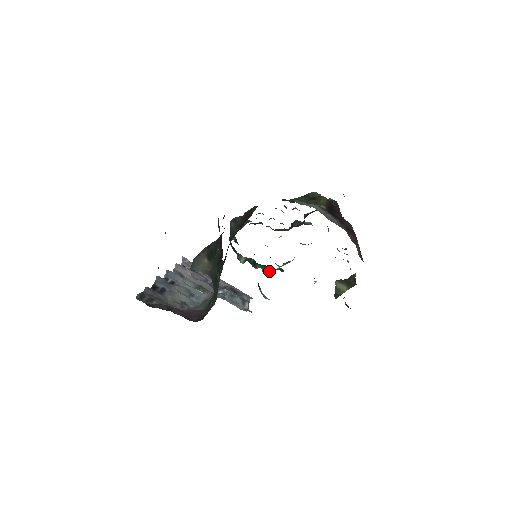
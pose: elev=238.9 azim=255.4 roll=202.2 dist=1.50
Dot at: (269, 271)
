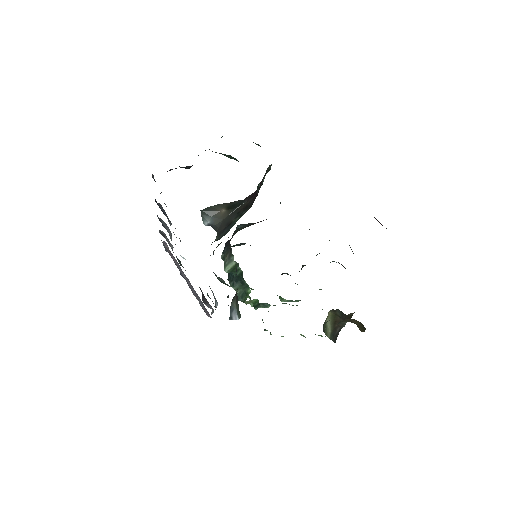
Dot at: (247, 296)
